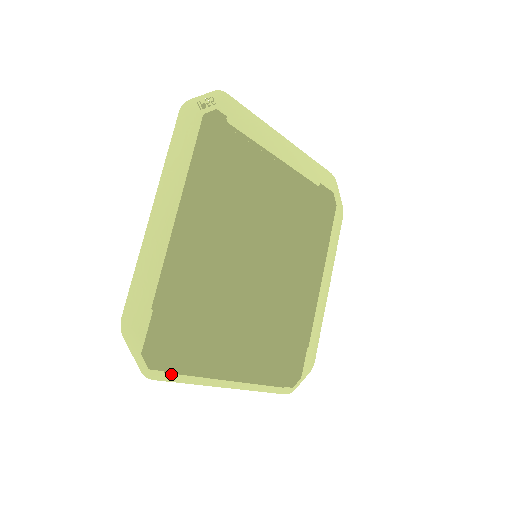
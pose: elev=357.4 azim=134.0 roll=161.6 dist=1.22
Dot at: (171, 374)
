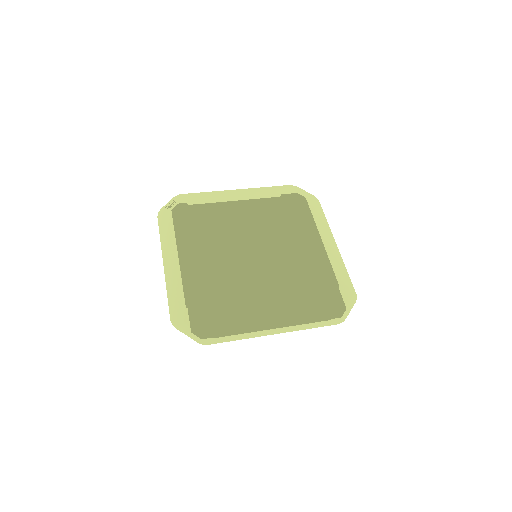
Dot at: (220, 338)
